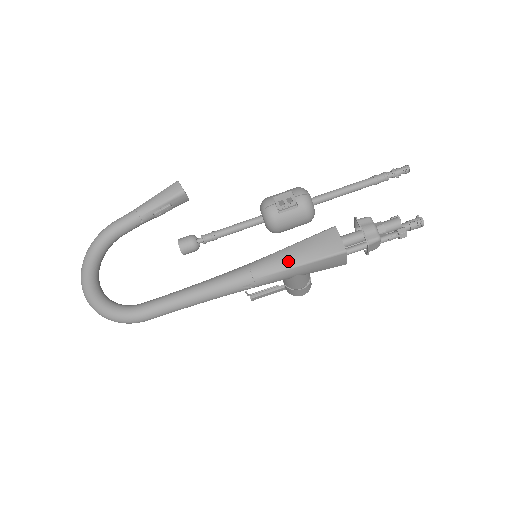
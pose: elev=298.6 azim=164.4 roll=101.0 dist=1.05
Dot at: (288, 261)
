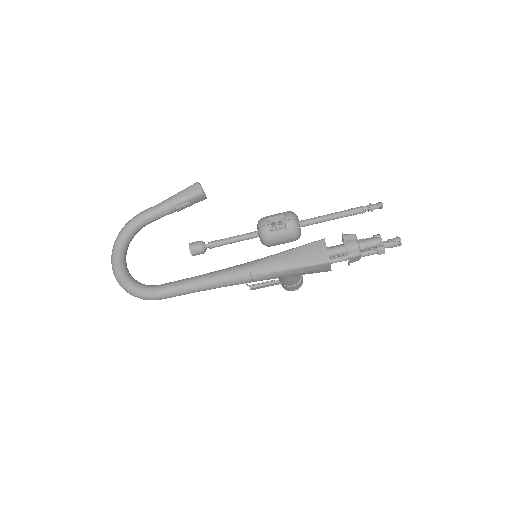
Dot at: (281, 264)
